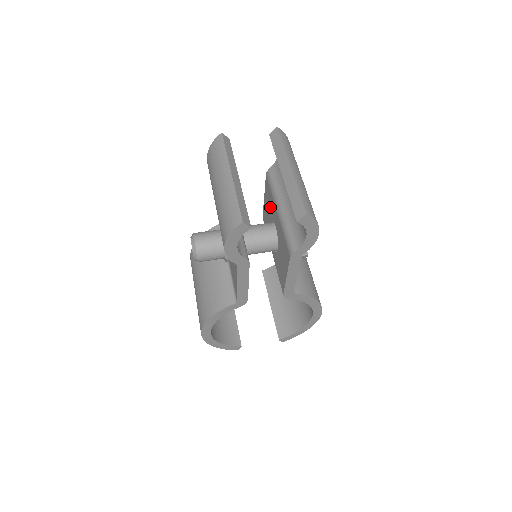
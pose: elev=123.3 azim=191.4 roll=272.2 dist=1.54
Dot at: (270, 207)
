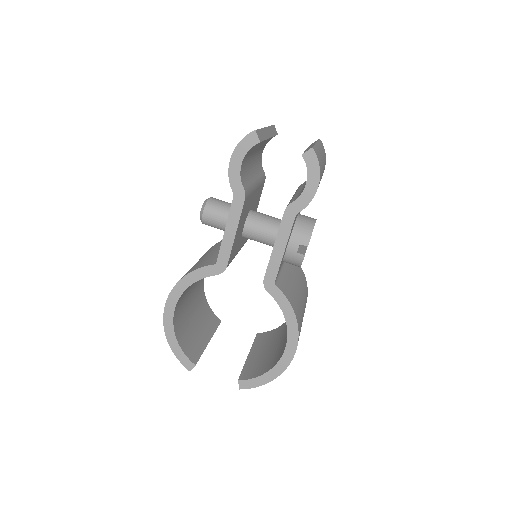
Dot at: occluded
